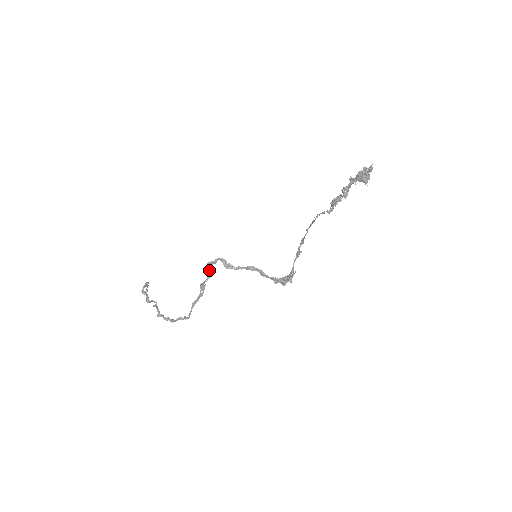
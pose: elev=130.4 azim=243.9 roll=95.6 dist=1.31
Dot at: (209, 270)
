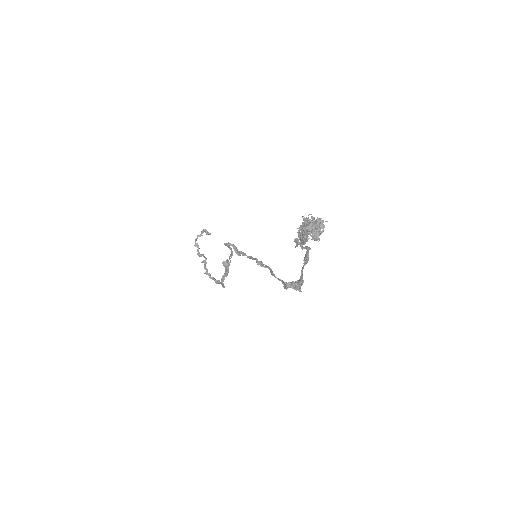
Dot at: (229, 248)
